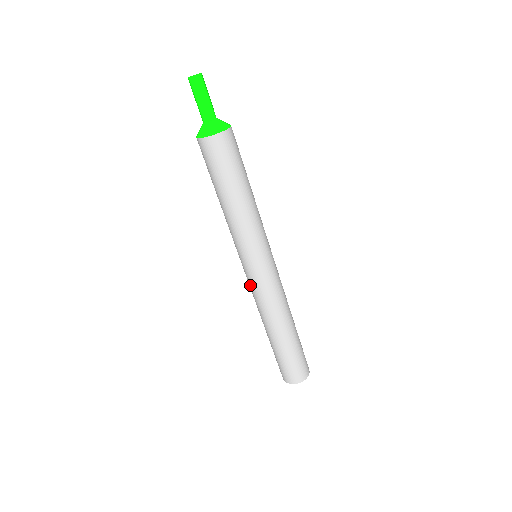
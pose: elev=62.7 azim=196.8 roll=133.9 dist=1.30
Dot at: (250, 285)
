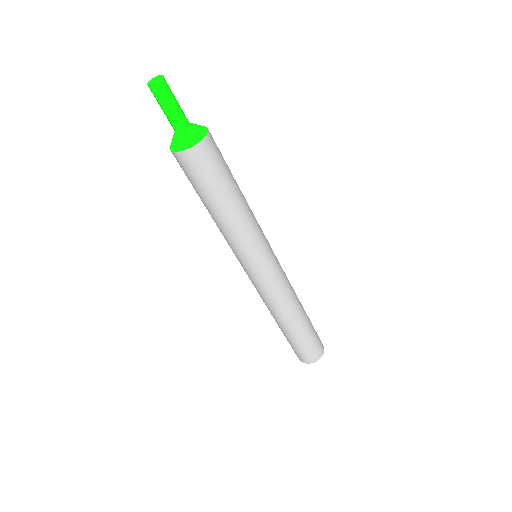
Dot at: occluded
